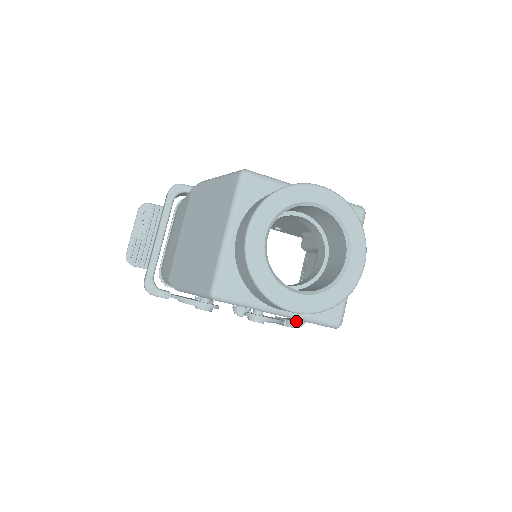
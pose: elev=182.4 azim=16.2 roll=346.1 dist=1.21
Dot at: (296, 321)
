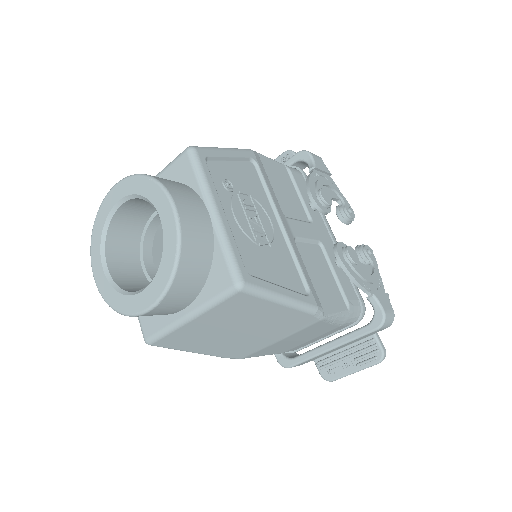
Dot at: (282, 356)
